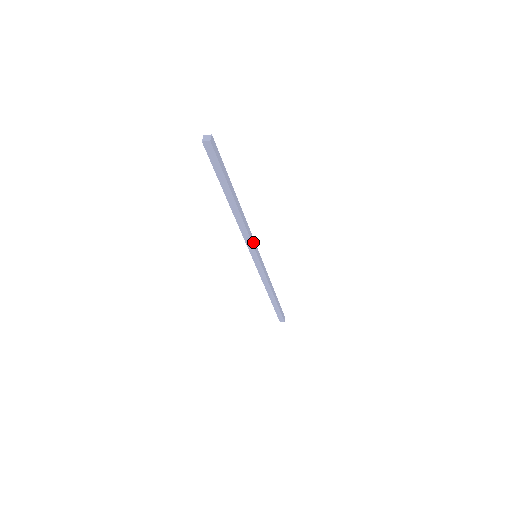
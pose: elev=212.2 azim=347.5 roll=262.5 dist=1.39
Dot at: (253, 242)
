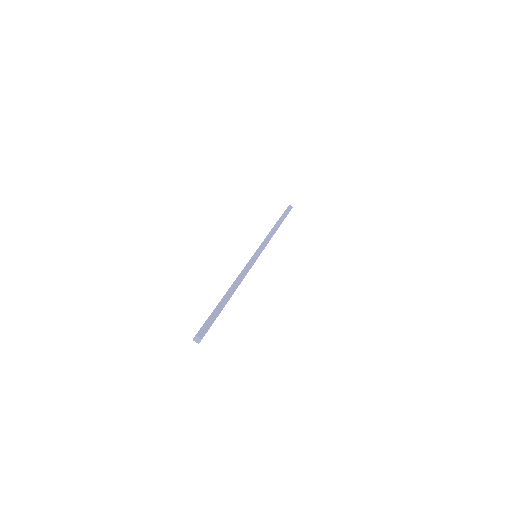
Dot at: occluded
